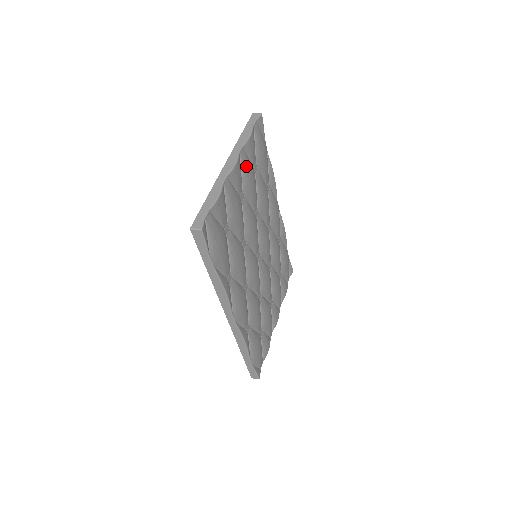
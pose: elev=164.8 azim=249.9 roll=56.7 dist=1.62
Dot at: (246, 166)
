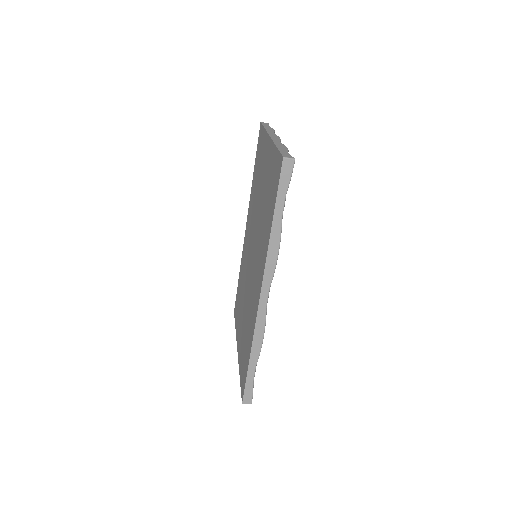
Dot at: occluded
